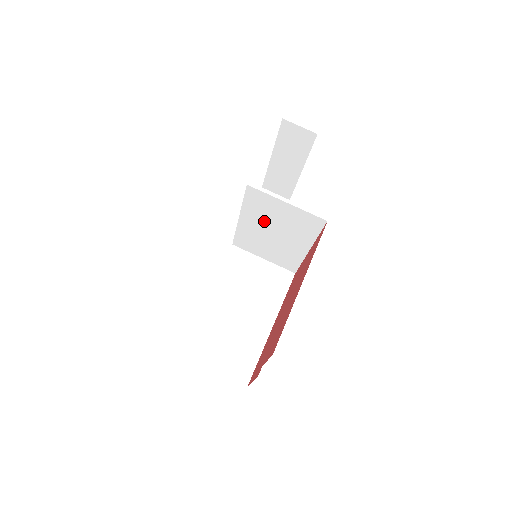
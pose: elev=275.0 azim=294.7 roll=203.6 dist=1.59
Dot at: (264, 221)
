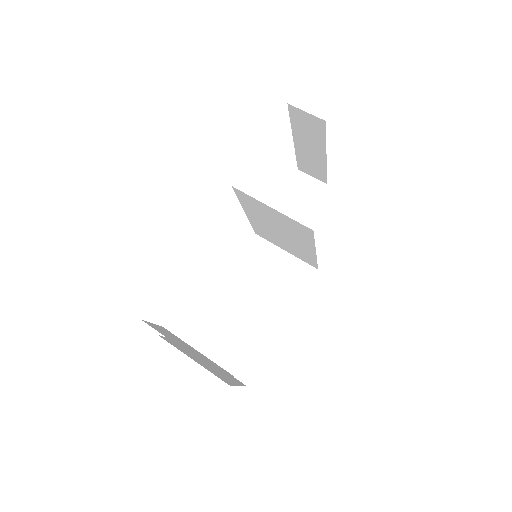
Dot at: (265, 219)
